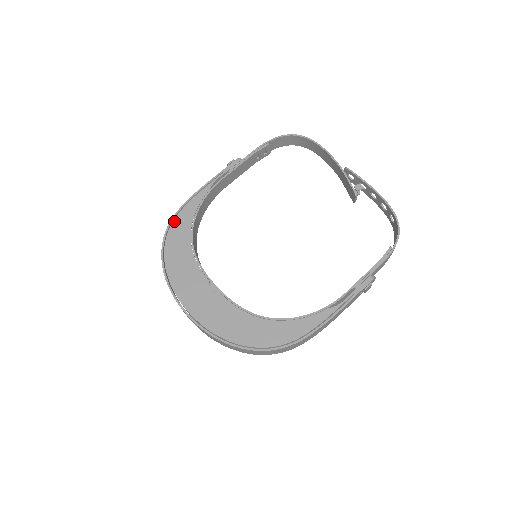
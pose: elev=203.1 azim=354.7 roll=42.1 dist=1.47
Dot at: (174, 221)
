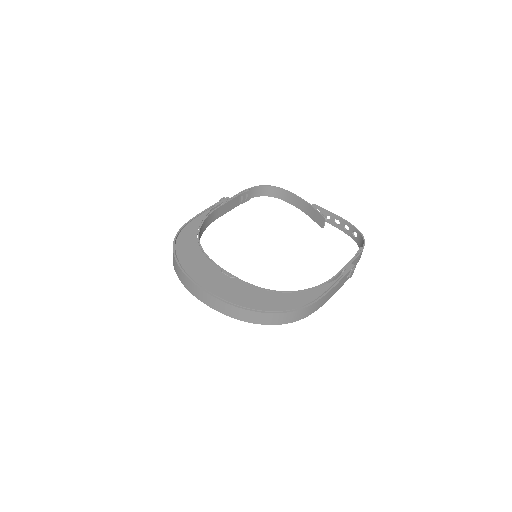
Dot at: (181, 232)
